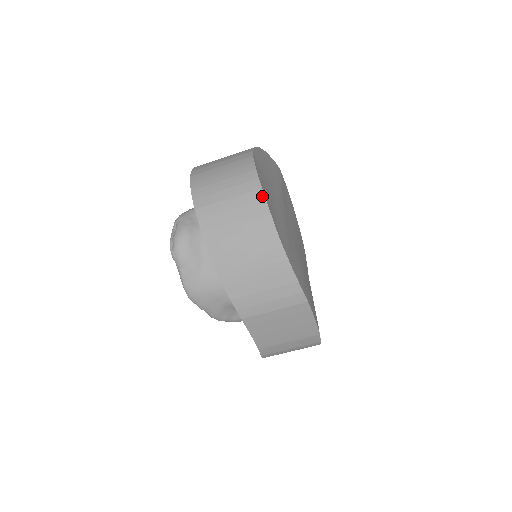
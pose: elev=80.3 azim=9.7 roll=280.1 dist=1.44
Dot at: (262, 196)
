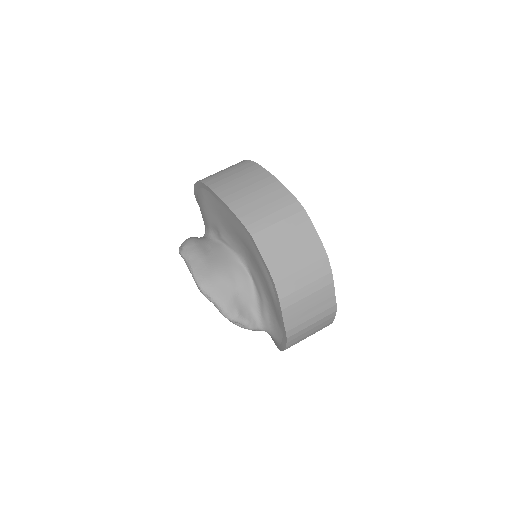
Dot at: (250, 161)
